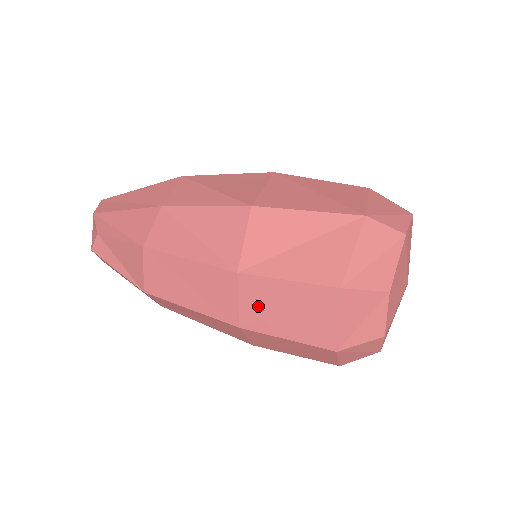
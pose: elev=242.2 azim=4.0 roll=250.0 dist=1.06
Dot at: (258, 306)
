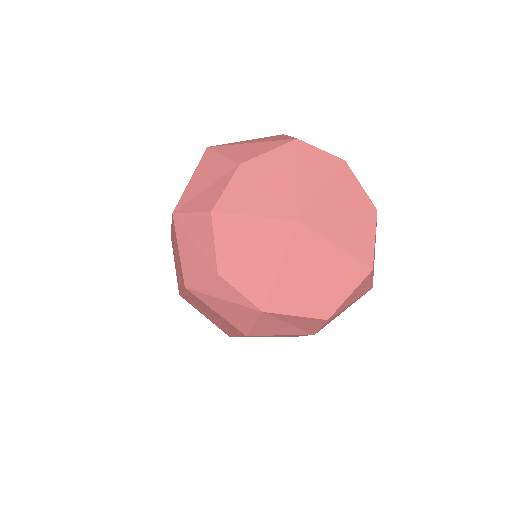
Dot at: occluded
